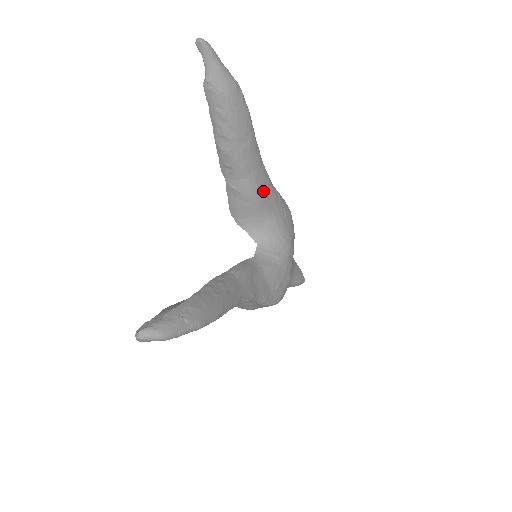
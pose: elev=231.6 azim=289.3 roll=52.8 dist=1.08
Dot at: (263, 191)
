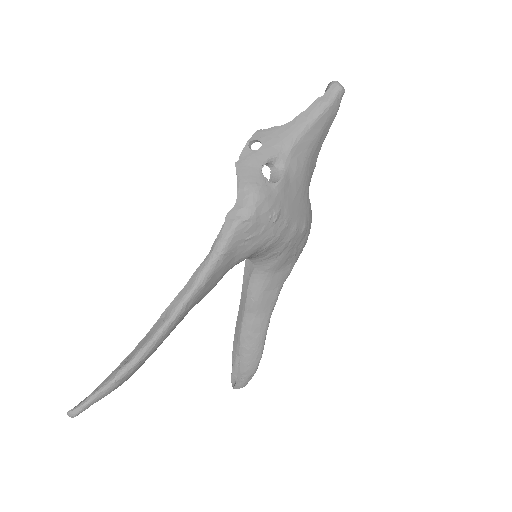
Dot at: (210, 288)
